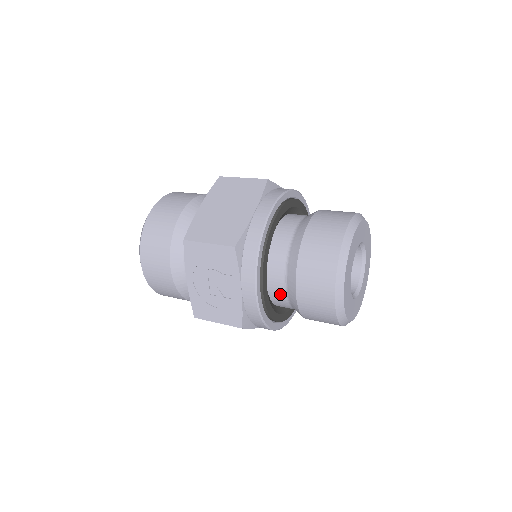
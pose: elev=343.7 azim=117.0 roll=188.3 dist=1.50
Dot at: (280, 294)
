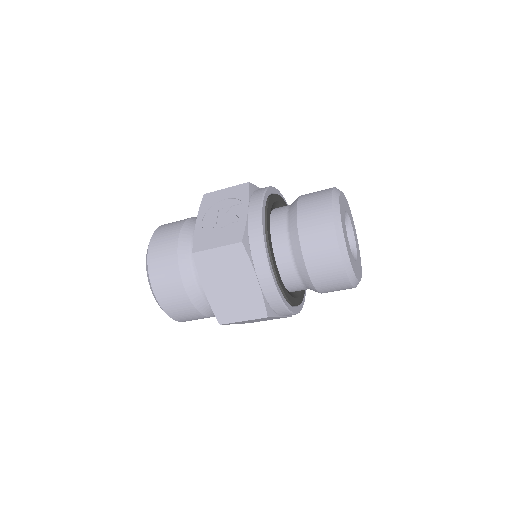
Dot at: (281, 231)
